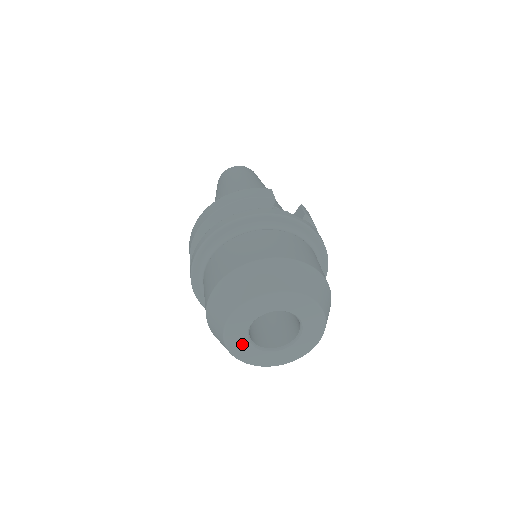
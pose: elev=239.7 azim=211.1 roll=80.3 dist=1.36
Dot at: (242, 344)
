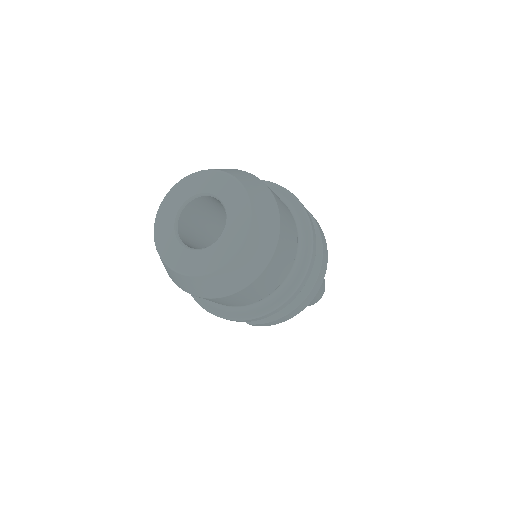
Dot at: (170, 243)
